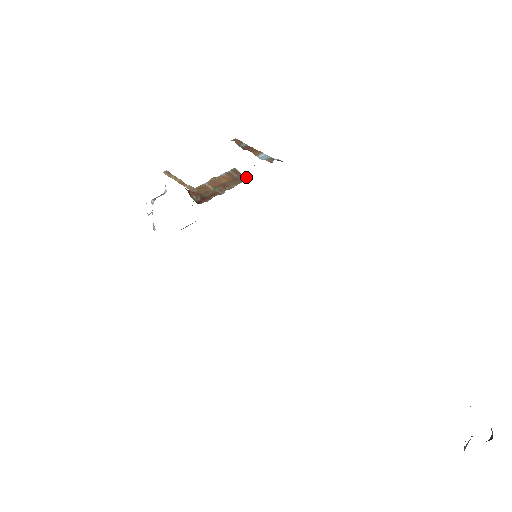
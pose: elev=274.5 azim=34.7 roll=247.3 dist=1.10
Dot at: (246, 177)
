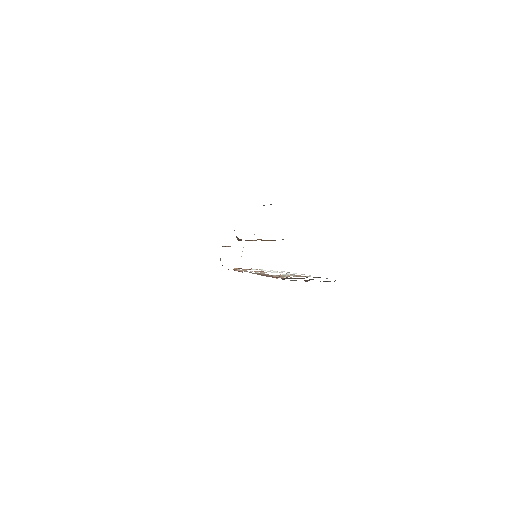
Dot at: occluded
